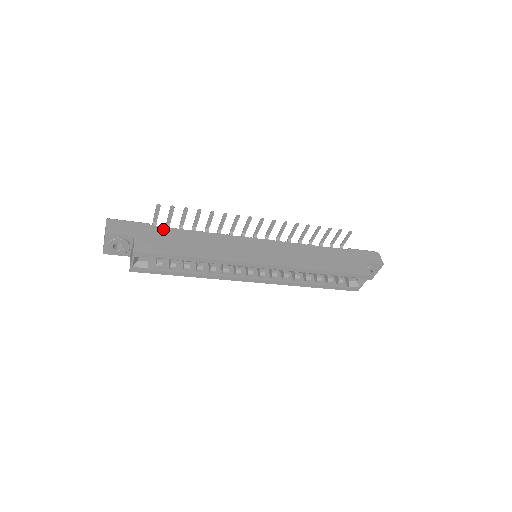
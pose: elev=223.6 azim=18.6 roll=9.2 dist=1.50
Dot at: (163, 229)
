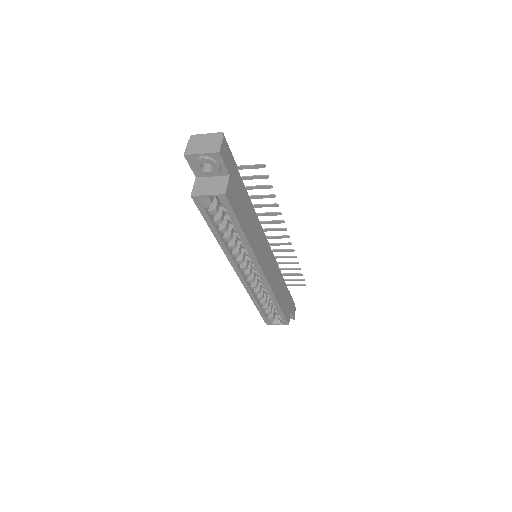
Dot at: (242, 184)
